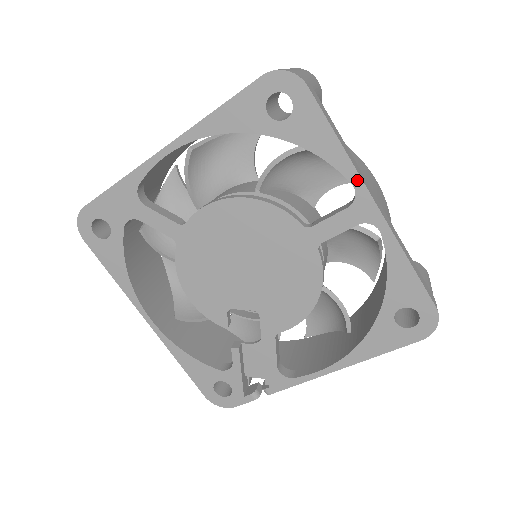
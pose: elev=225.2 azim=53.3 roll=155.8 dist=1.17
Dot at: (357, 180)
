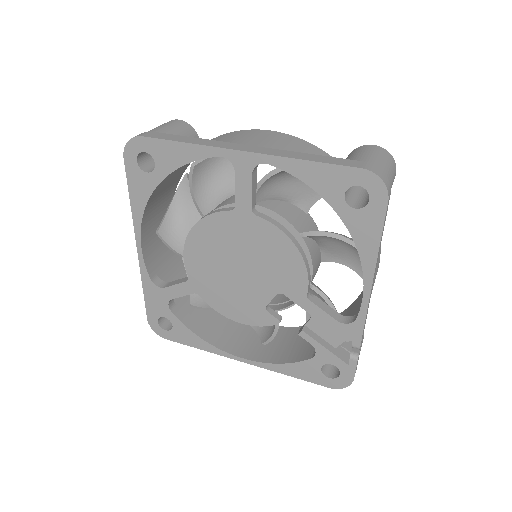
Dot at: (218, 151)
